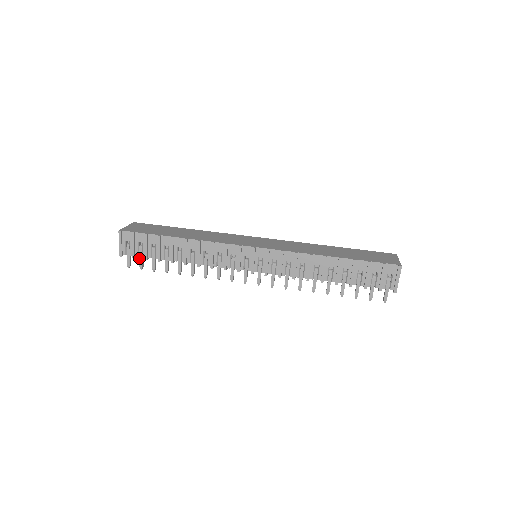
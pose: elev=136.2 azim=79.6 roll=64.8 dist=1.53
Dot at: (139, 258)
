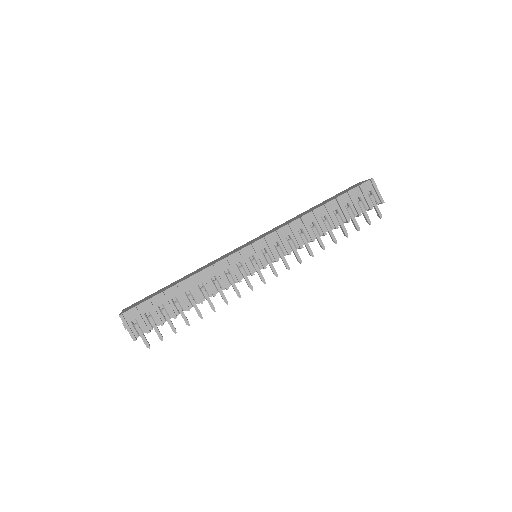
Dot at: occluded
